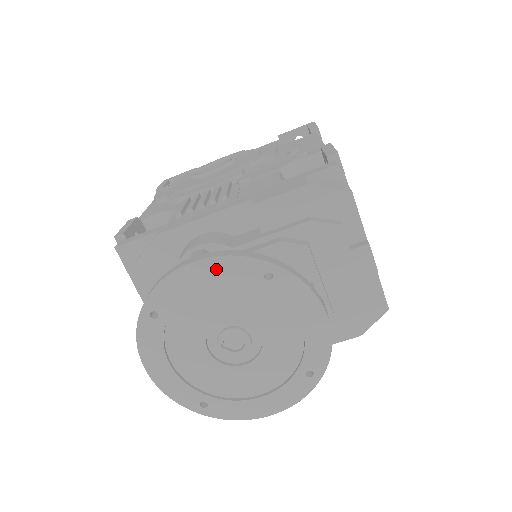
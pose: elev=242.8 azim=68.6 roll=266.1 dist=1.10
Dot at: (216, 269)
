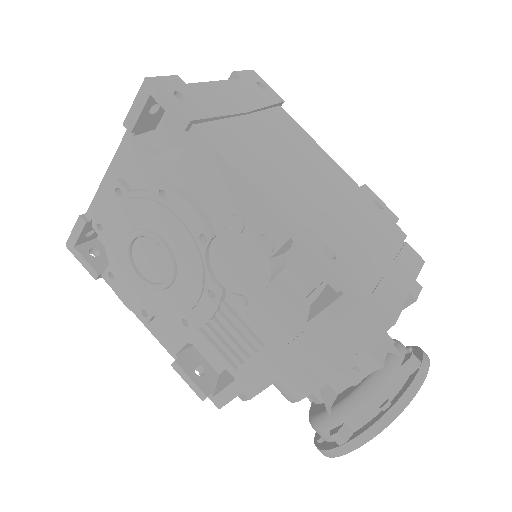
Dot at: occluded
